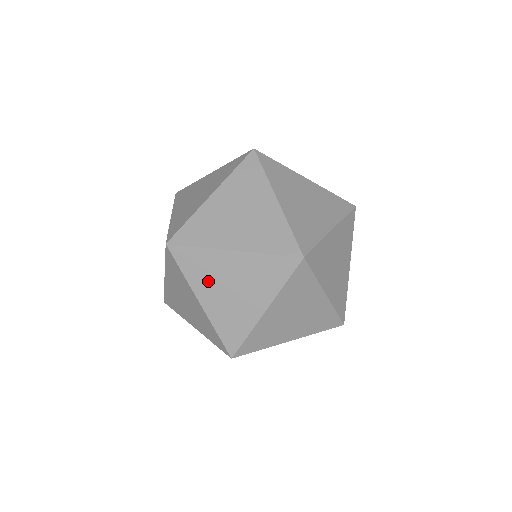
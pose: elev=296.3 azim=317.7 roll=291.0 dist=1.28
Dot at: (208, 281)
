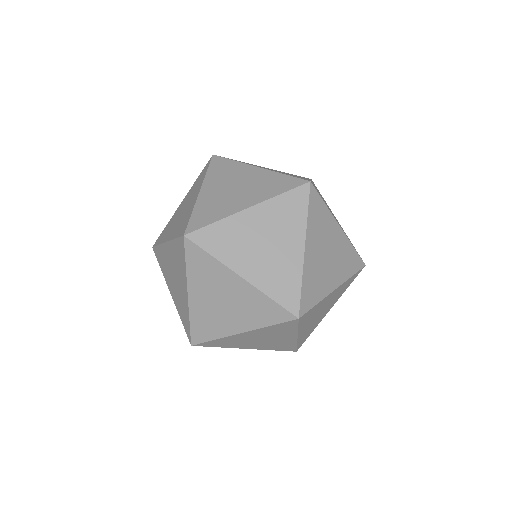
Dot at: (241, 344)
